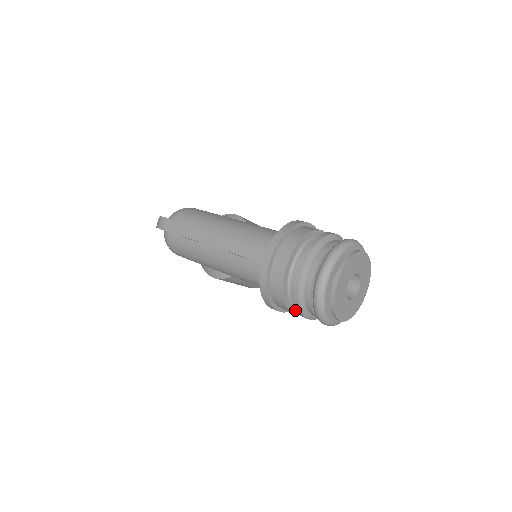
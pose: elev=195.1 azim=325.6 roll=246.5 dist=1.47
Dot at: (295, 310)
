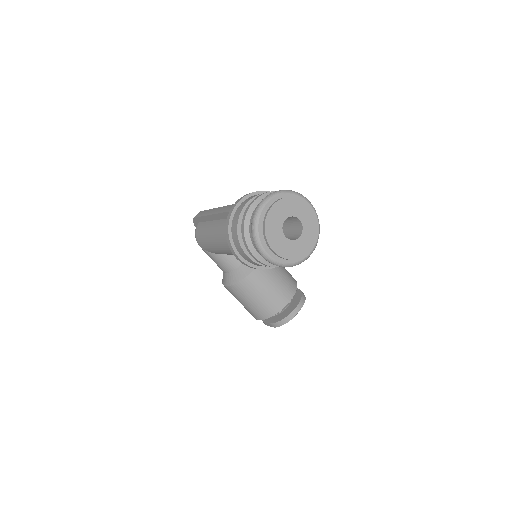
Dot at: (248, 252)
